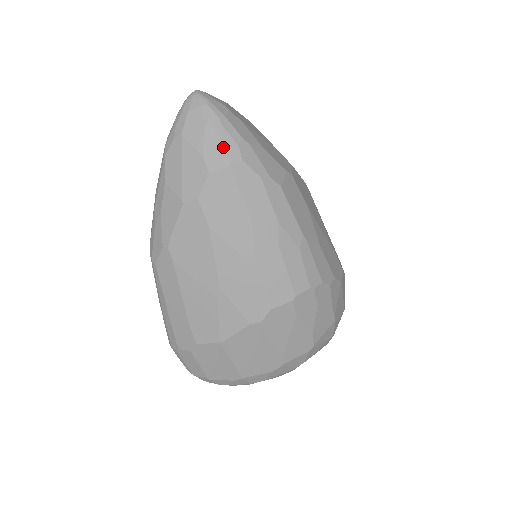
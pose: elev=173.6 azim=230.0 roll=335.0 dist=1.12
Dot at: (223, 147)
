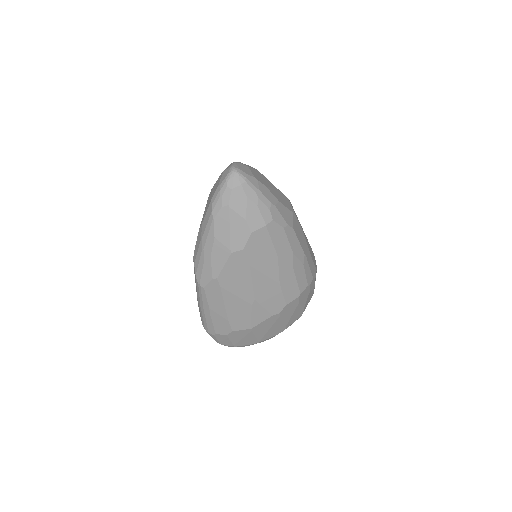
Dot at: (260, 213)
